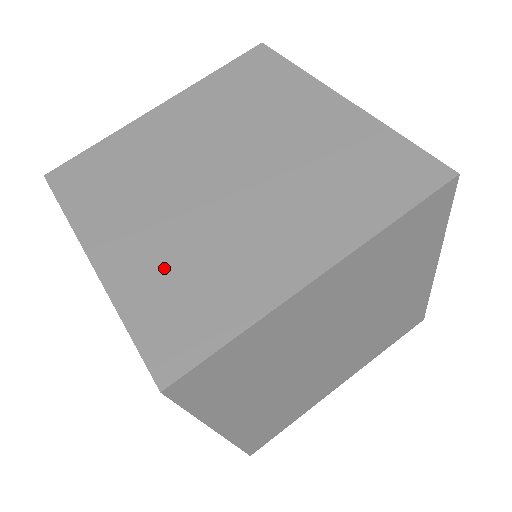
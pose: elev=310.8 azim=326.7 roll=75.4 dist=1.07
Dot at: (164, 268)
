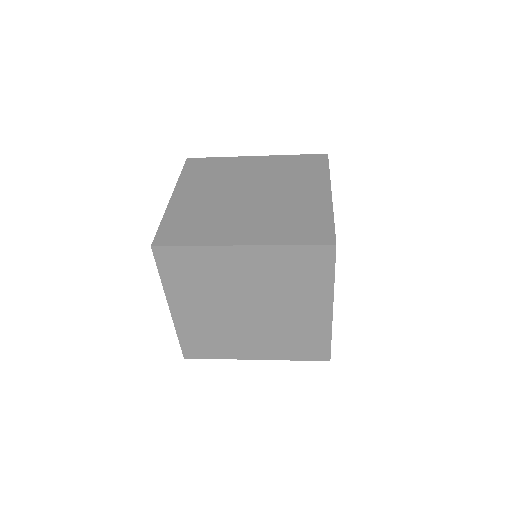
Dot at: (277, 225)
